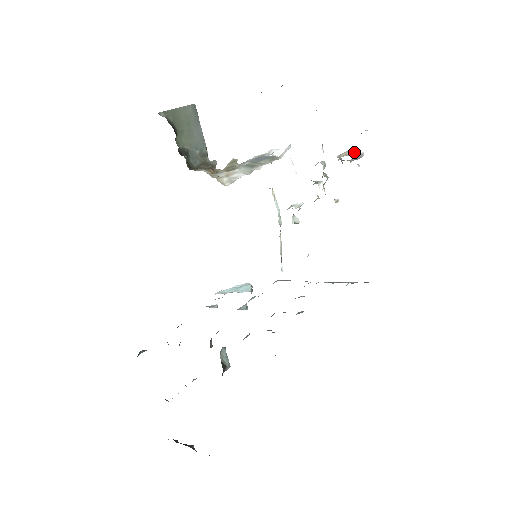
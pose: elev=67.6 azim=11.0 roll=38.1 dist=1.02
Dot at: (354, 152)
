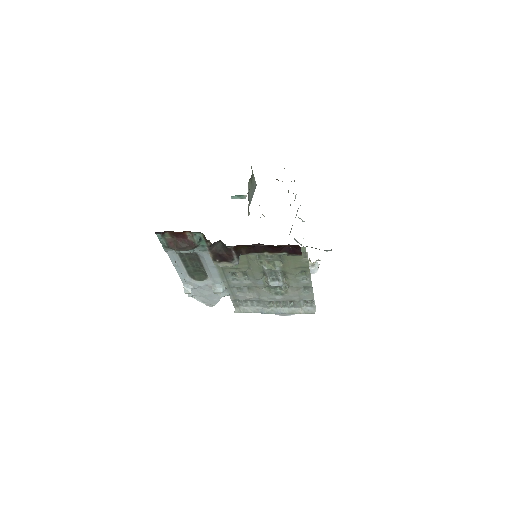
Dot at: occluded
